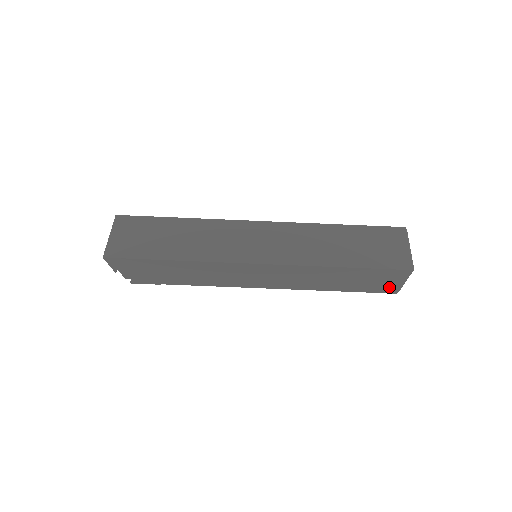
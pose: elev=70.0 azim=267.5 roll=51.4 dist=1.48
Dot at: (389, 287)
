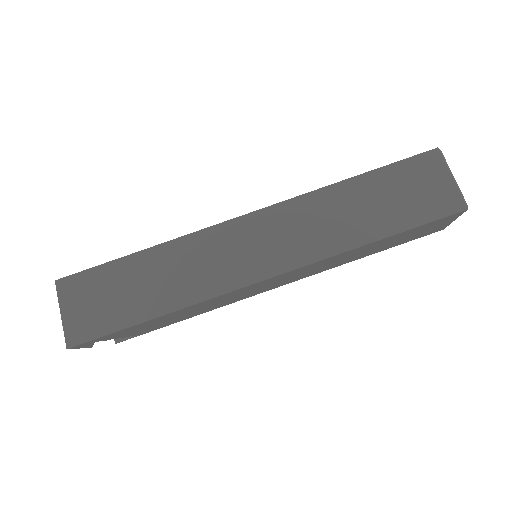
Dot at: (434, 229)
